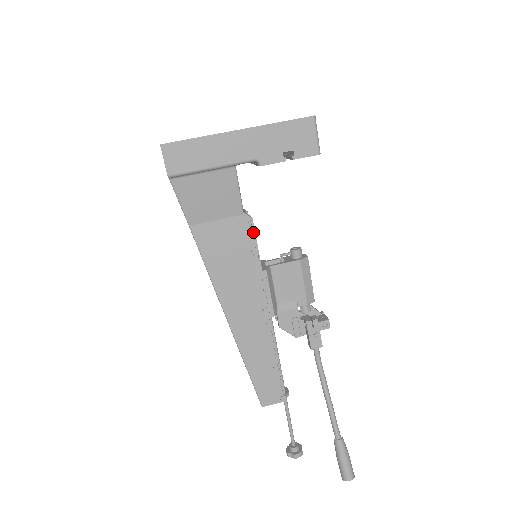
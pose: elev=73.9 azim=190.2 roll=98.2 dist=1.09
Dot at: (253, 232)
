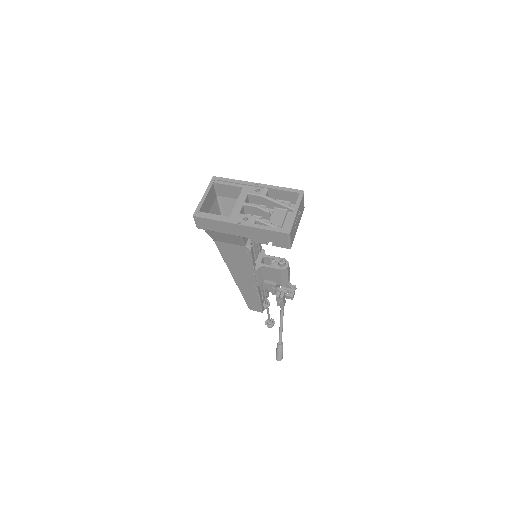
Dot at: (250, 254)
